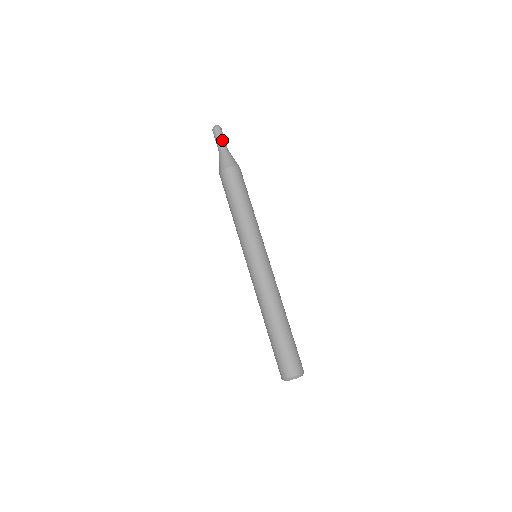
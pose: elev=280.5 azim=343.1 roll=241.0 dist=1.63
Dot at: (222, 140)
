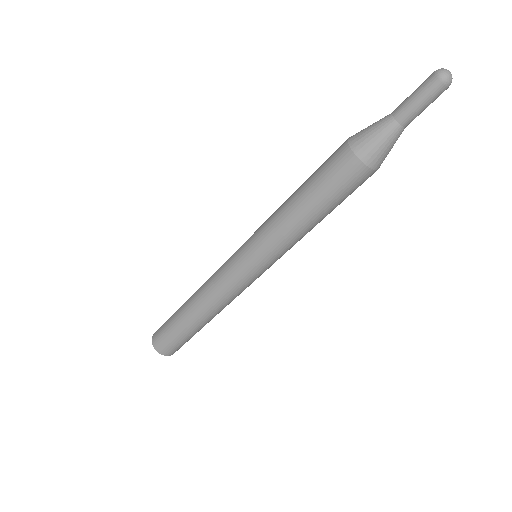
Dot at: (419, 111)
